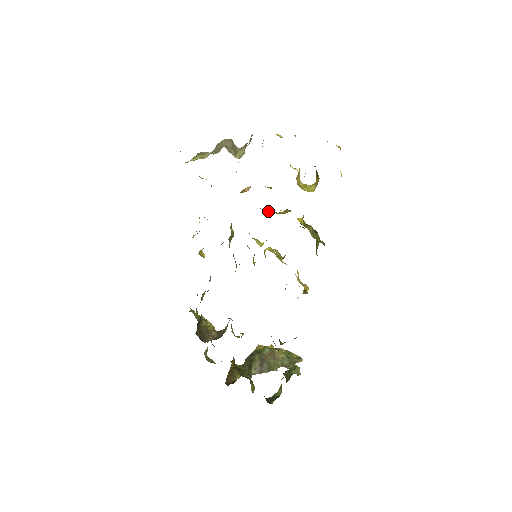
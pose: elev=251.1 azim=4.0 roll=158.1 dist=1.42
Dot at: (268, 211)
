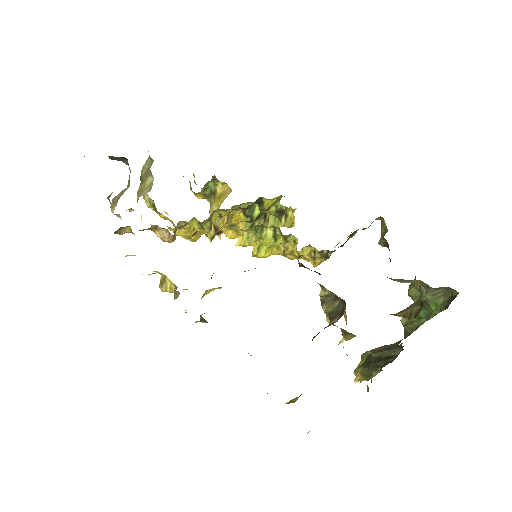
Dot at: (218, 223)
